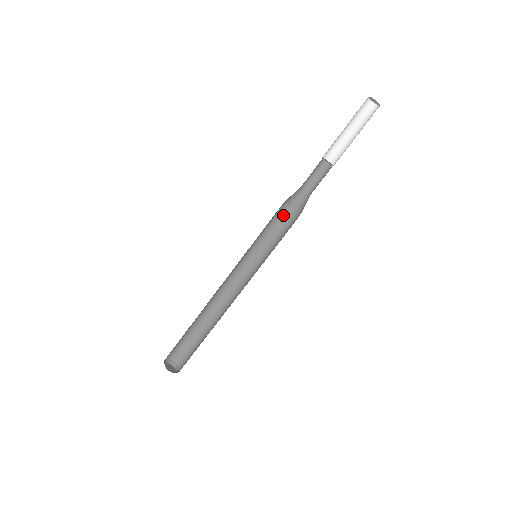
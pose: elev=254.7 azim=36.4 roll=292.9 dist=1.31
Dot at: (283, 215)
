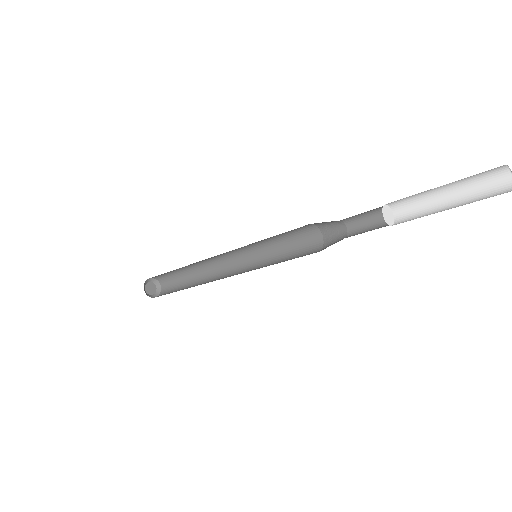
Dot at: (301, 227)
